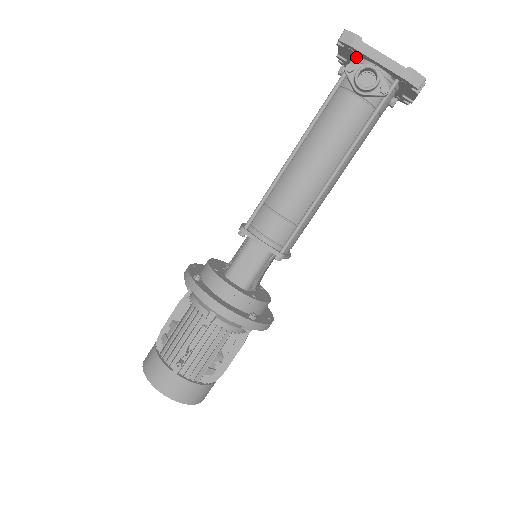
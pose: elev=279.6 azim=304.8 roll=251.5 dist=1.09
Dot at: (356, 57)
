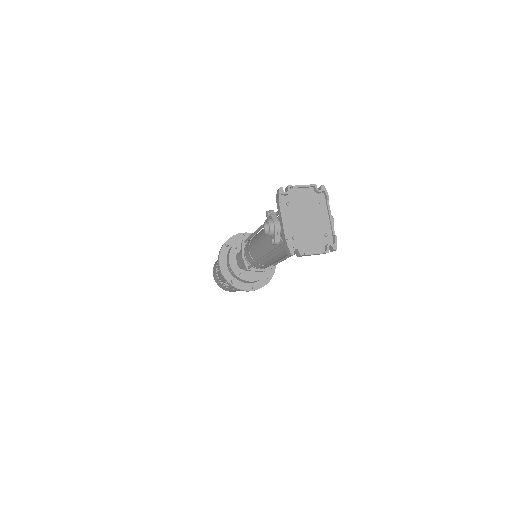
Dot at: occluded
